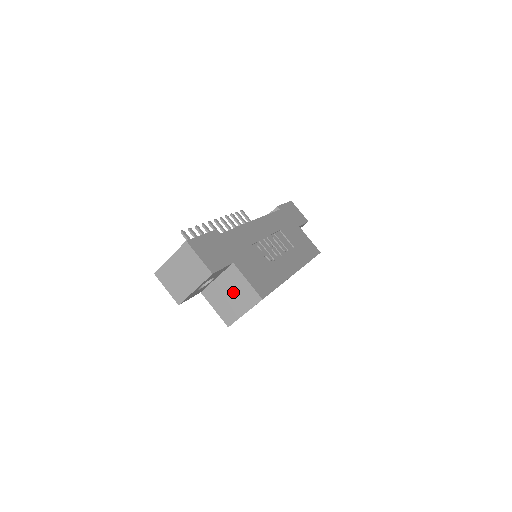
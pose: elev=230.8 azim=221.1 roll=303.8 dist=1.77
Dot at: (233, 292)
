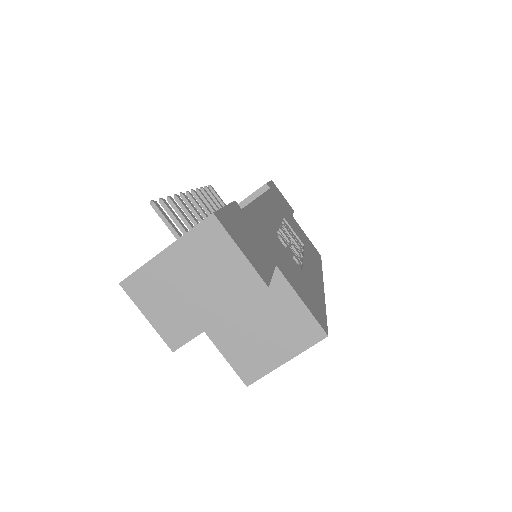
Dot at: (268, 321)
